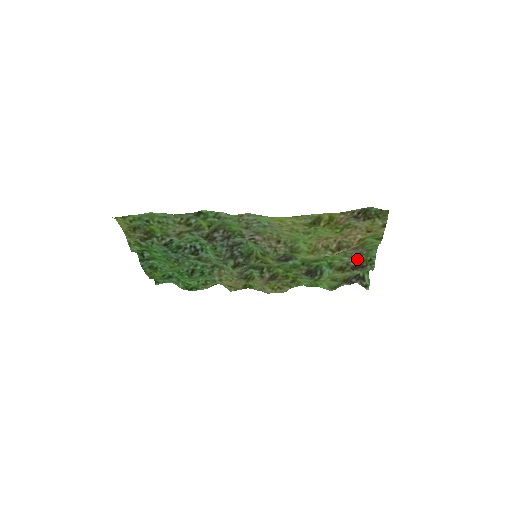
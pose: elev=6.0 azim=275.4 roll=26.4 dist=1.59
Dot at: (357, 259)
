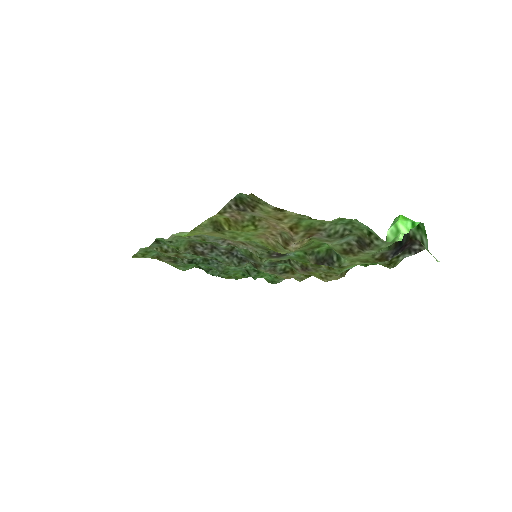
Dot at: (354, 235)
